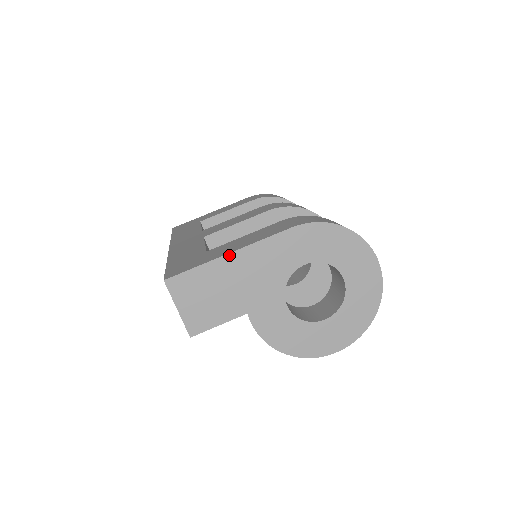
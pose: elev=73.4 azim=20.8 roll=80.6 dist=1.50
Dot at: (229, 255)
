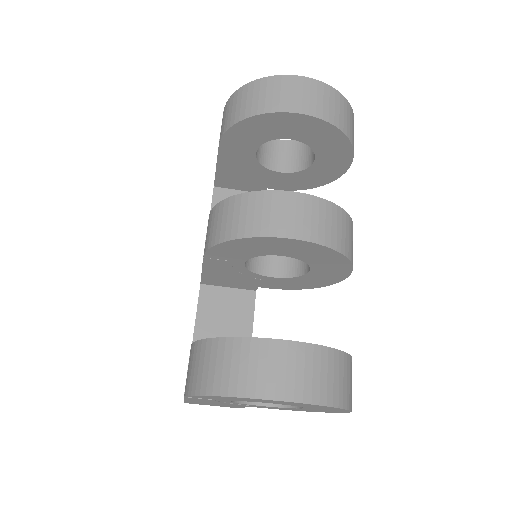
Dot at: (186, 400)
